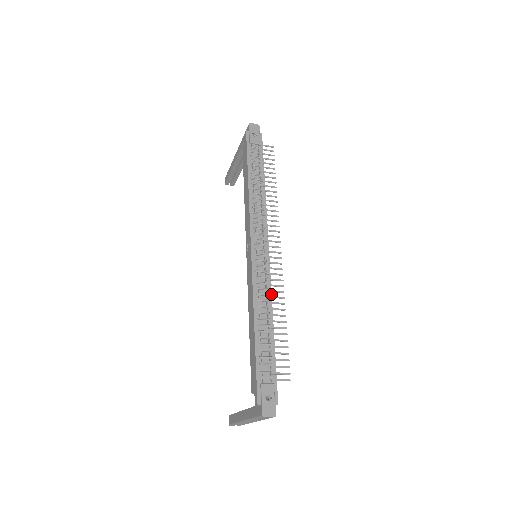
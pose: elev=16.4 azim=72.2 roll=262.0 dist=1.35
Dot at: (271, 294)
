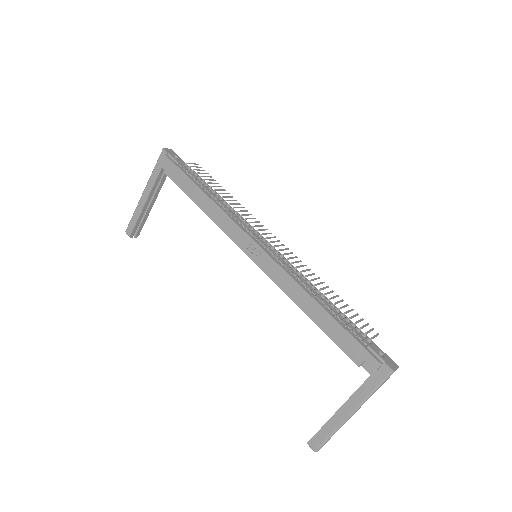
Dot at: (303, 275)
